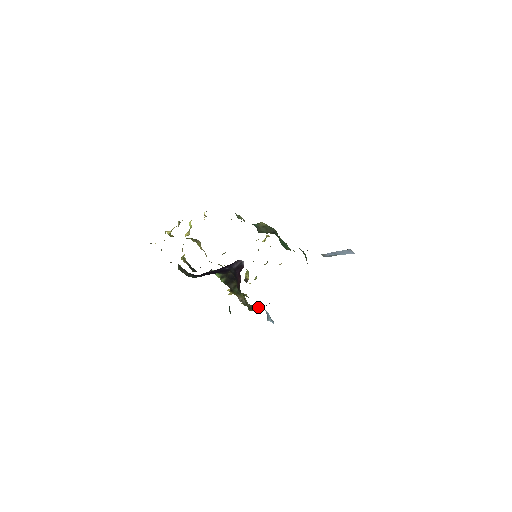
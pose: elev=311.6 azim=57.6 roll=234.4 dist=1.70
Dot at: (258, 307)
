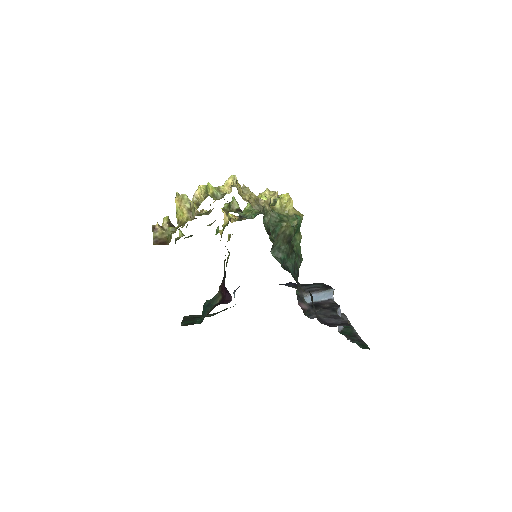
Dot at: occluded
